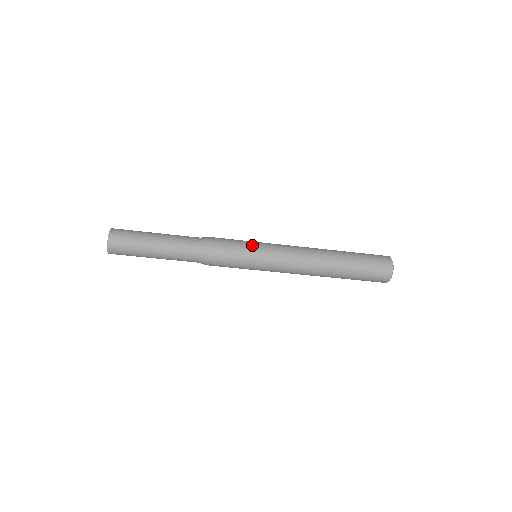
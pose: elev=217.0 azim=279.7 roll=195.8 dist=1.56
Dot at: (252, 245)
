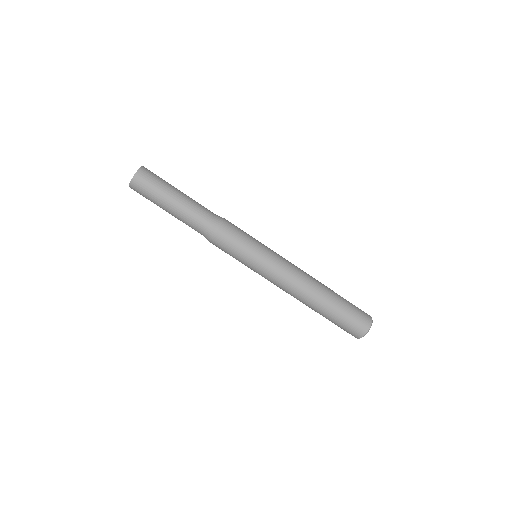
Dot at: (257, 245)
